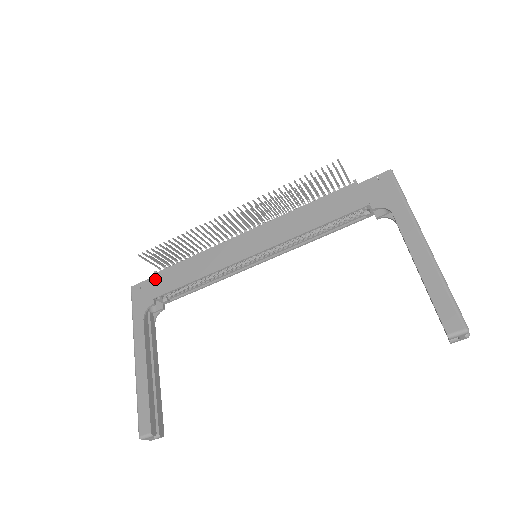
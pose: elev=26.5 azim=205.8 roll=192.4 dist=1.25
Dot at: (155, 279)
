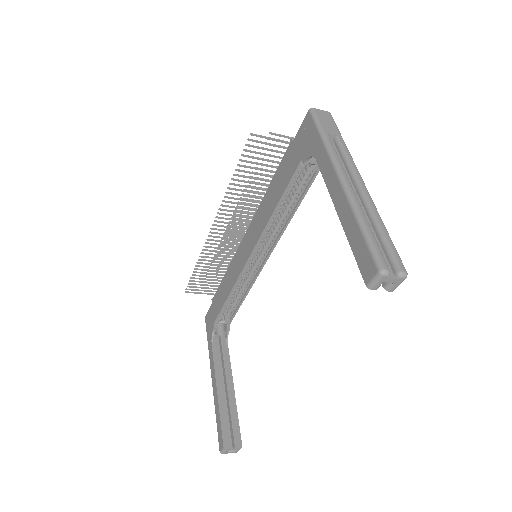
Dot at: (212, 306)
